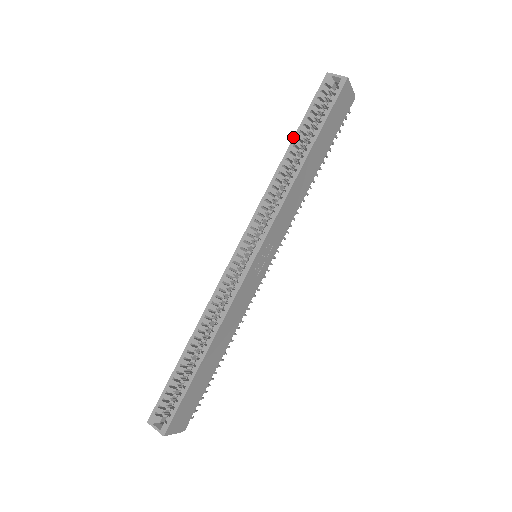
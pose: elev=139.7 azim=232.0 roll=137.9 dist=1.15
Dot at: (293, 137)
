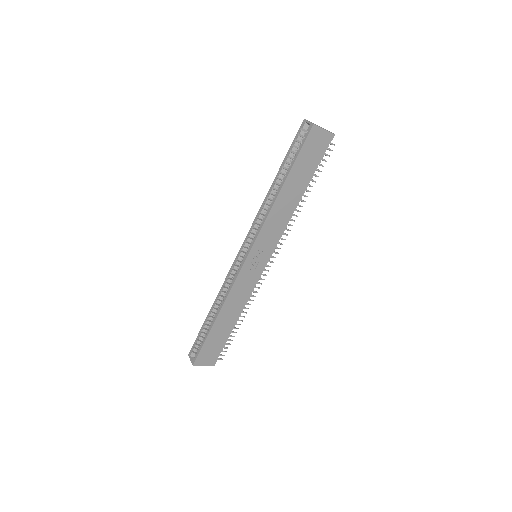
Dot at: (278, 171)
